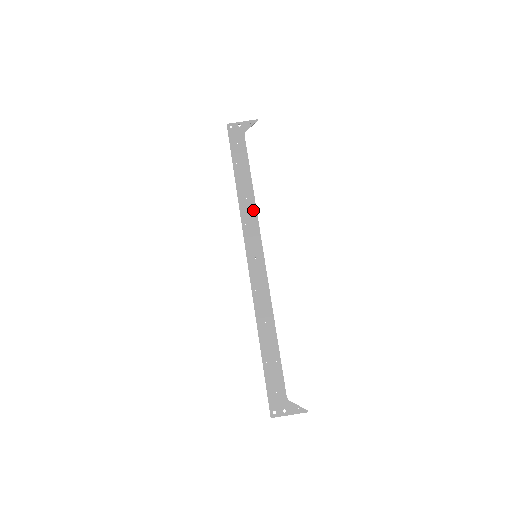
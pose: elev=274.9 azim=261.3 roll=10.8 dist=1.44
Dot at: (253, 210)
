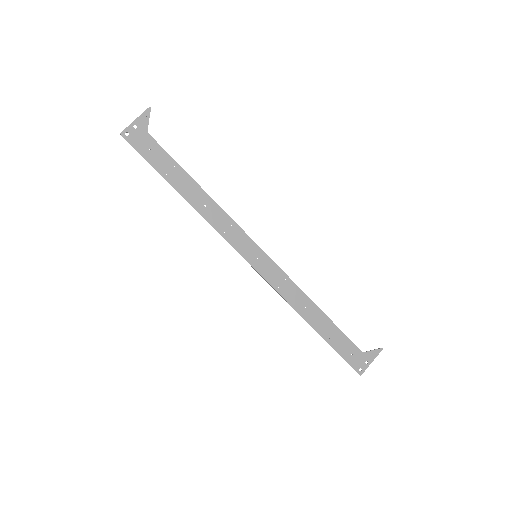
Dot at: (221, 213)
